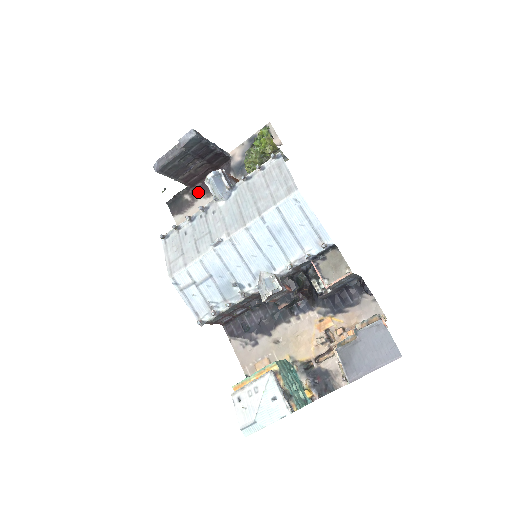
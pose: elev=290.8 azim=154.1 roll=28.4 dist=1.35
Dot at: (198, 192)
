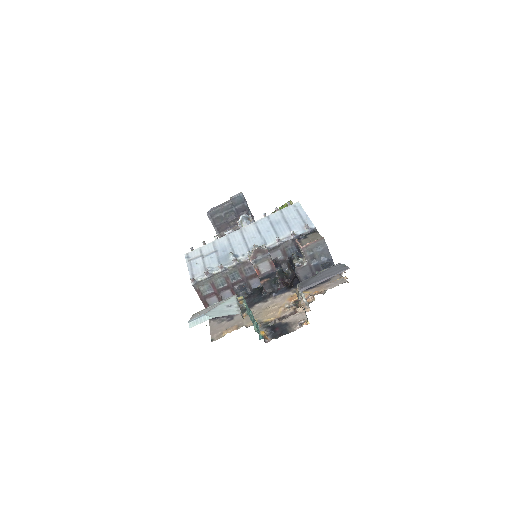
Dot at: occluded
